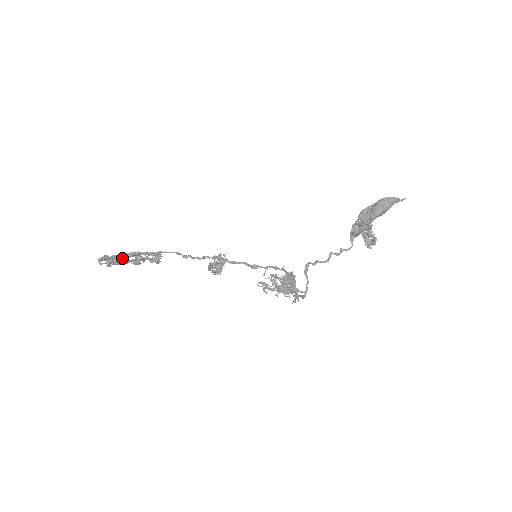
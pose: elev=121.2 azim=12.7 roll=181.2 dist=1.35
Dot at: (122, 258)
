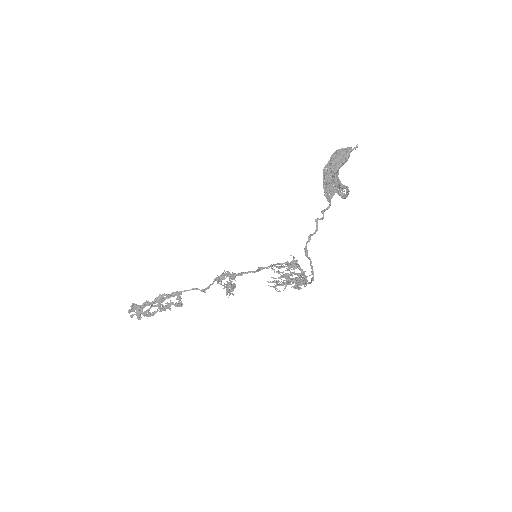
Dot at: (148, 304)
